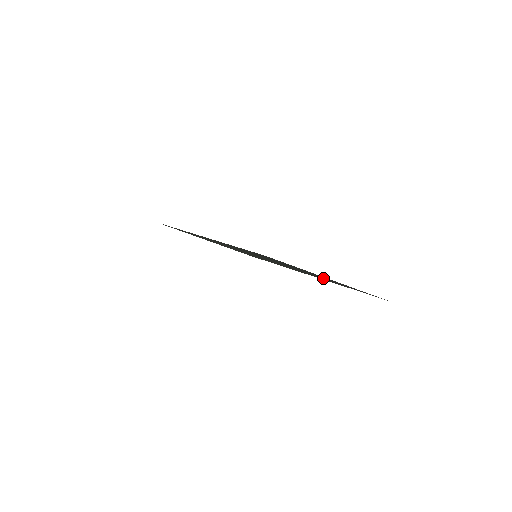
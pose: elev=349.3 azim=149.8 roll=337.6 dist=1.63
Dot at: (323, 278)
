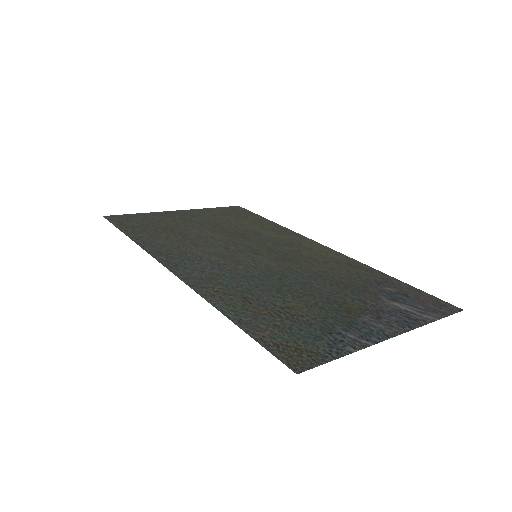
Dot at: (365, 294)
